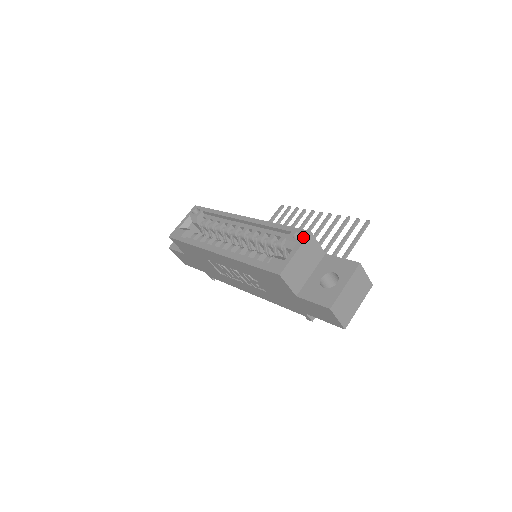
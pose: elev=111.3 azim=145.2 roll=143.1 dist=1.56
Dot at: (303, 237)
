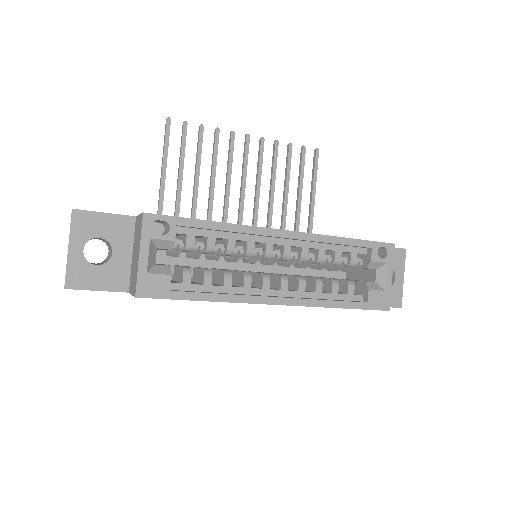
Dot at: (391, 254)
